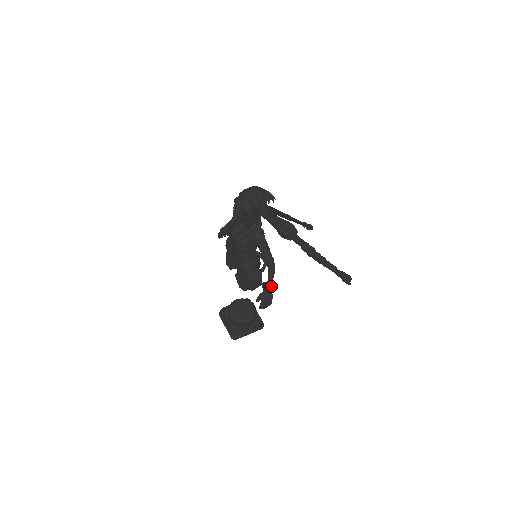
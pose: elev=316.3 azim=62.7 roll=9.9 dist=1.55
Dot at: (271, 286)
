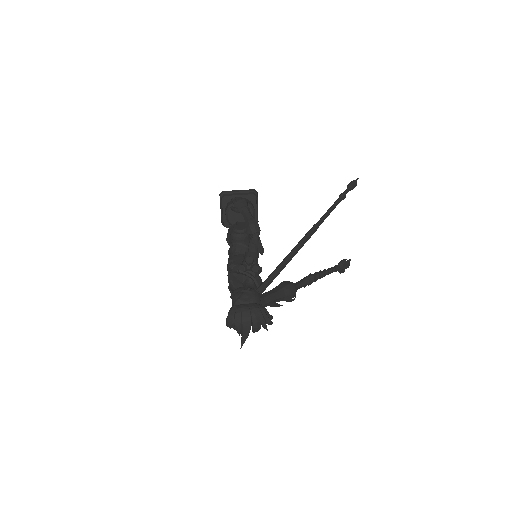
Dot at: occluded
